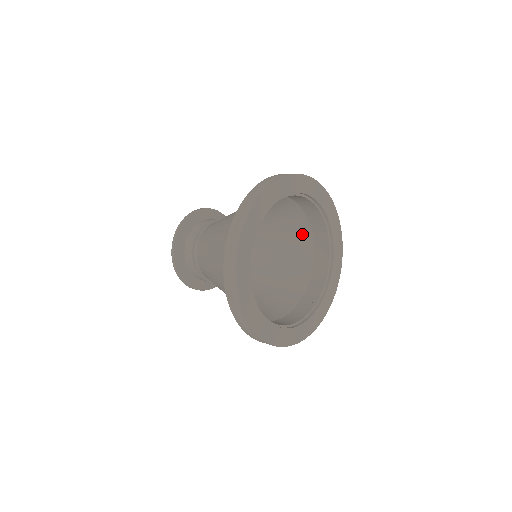
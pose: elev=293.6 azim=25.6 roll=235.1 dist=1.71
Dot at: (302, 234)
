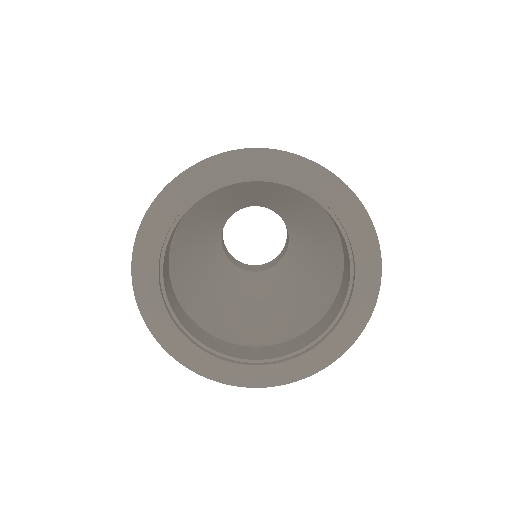
Dot at: (328, 292)
